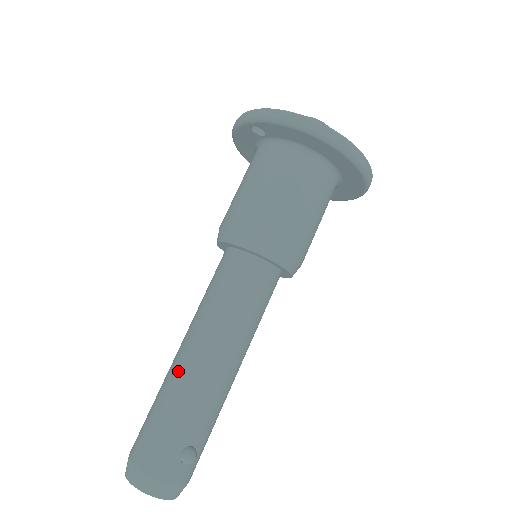
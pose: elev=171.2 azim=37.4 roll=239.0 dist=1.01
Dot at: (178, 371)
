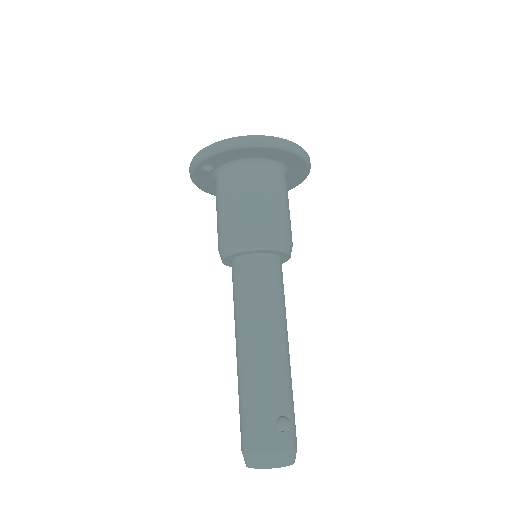
Dot at: (243, 367)
